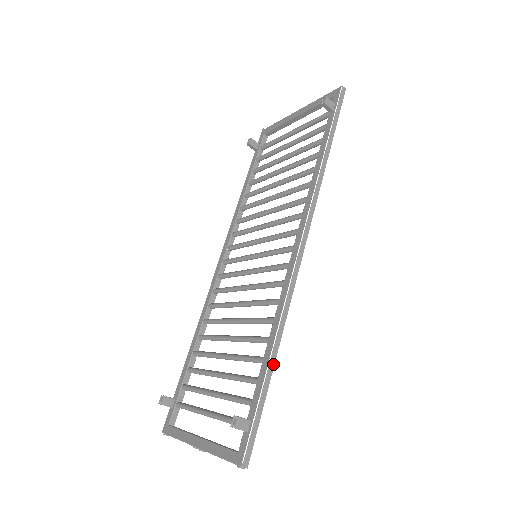
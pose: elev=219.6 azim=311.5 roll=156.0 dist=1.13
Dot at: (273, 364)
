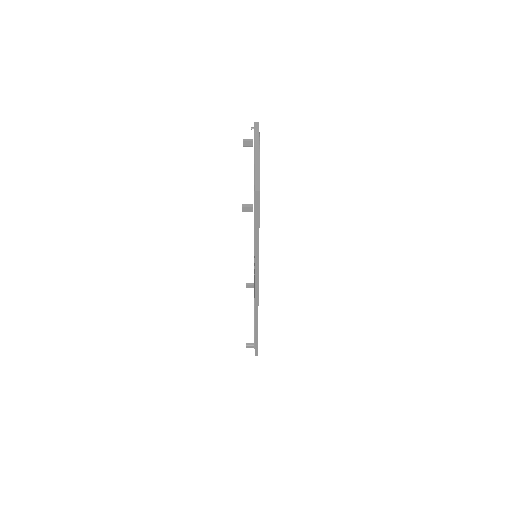
Dot at: (257, 332)
